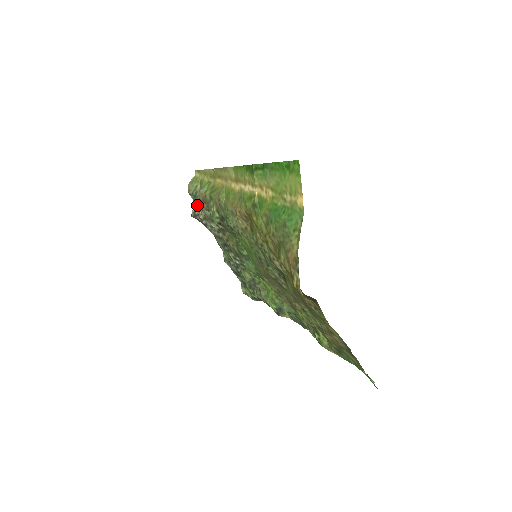
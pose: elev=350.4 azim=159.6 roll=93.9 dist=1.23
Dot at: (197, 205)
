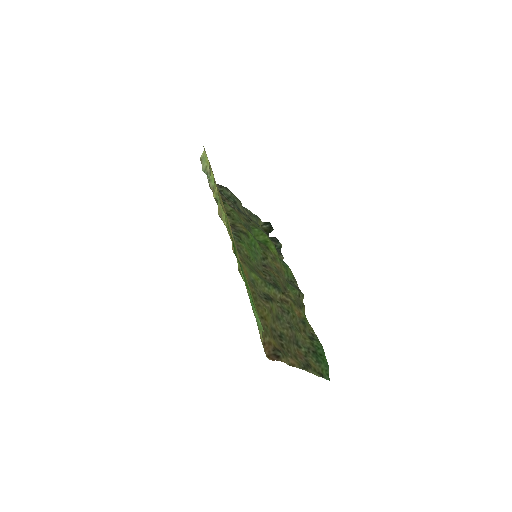
Dot at: occluded
